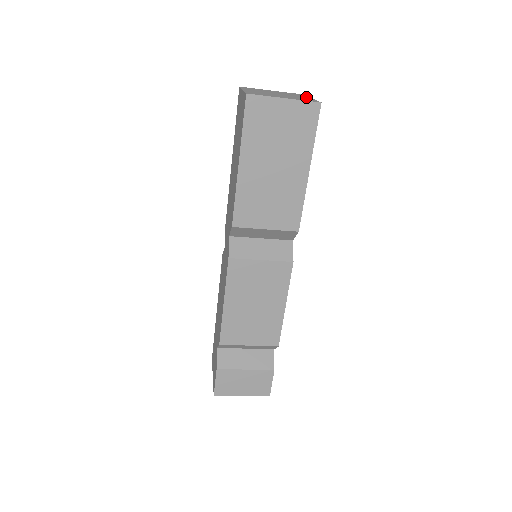
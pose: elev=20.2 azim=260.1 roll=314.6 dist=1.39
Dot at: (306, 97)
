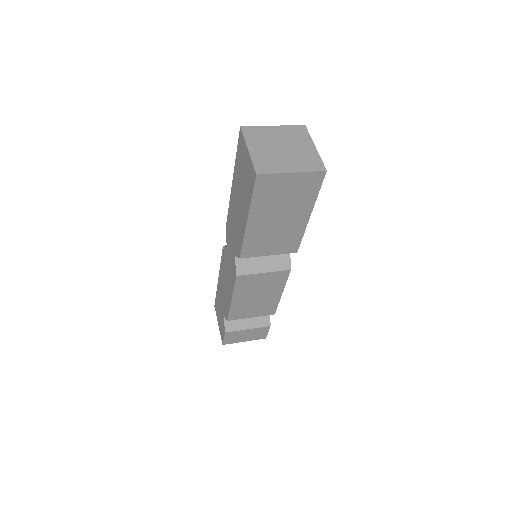
Dot at: (309, 146)
